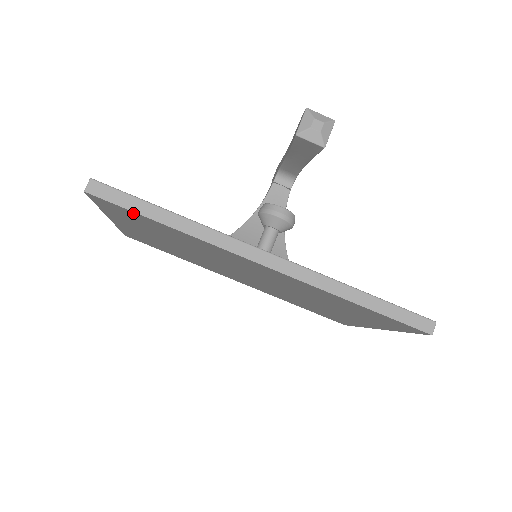
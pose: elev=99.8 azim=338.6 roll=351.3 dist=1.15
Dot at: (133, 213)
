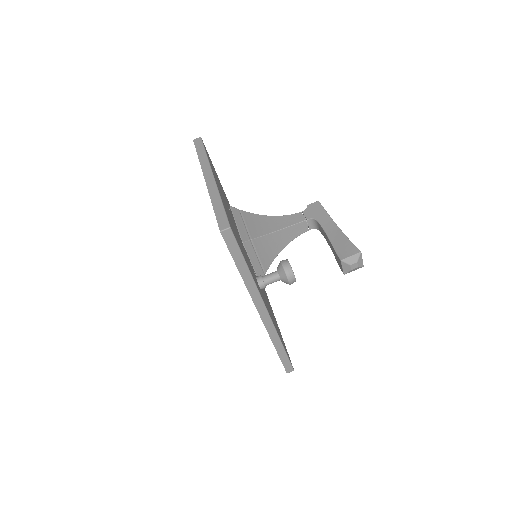
Dot at: occluded
